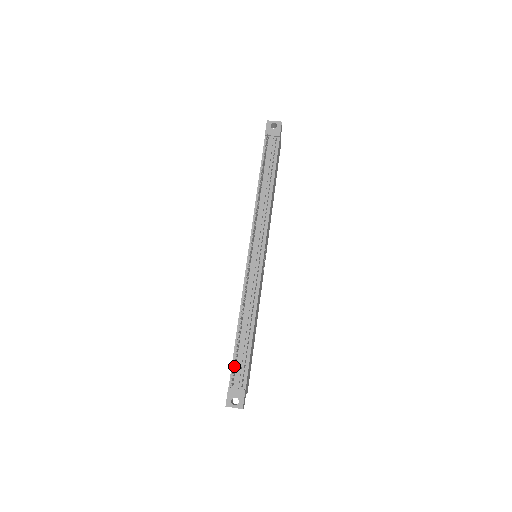
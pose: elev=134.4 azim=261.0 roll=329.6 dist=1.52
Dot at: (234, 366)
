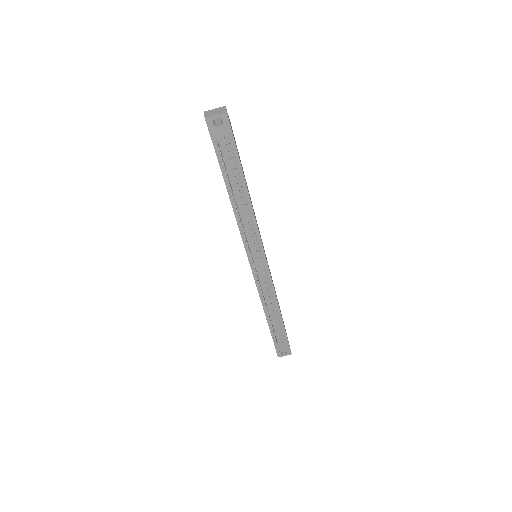
Dot at: occluded
